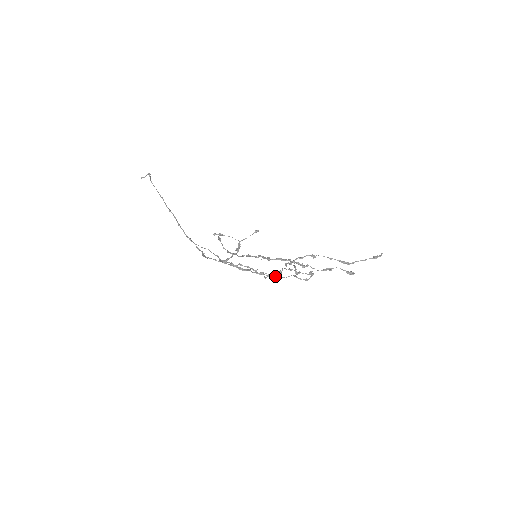
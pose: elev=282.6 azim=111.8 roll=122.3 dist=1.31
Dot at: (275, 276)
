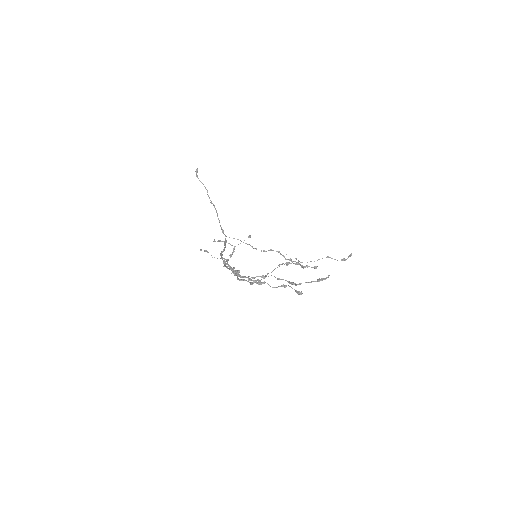
Dot at: (252, 284)
